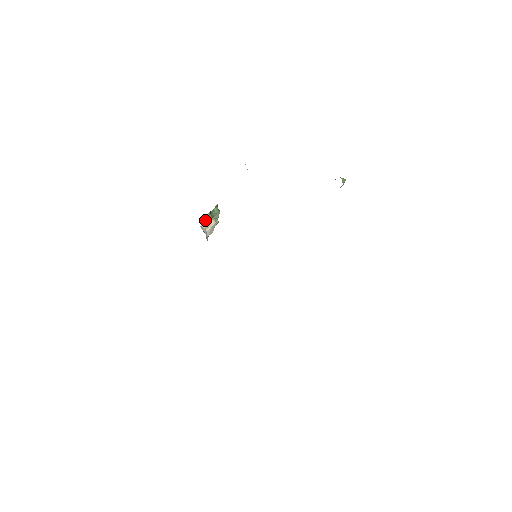
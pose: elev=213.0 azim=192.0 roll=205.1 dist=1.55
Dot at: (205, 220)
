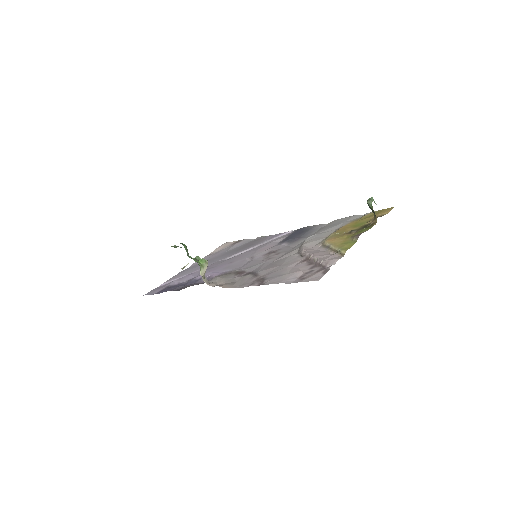
Dot at: (201, 273)
